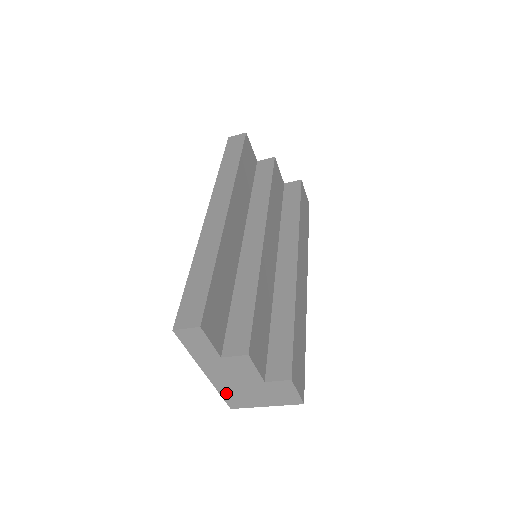
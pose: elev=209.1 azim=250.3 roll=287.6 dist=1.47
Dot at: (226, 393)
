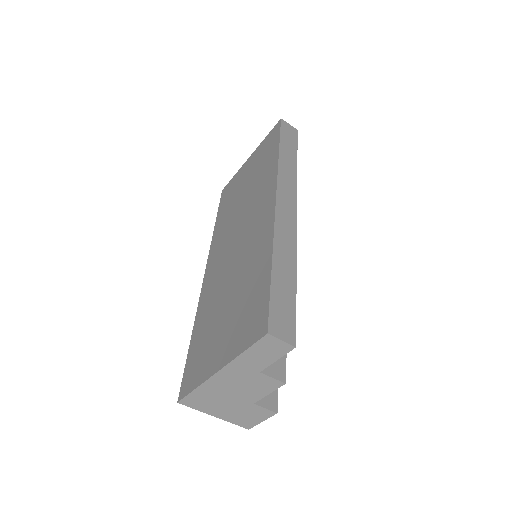
Dot at: (202, 392)
